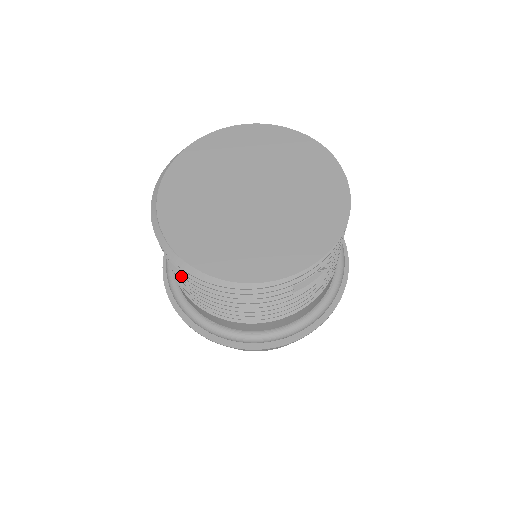
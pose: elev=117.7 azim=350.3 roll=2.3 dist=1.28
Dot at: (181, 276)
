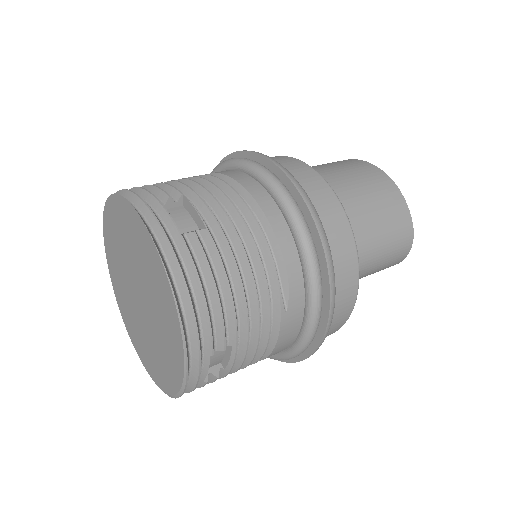
Dot at: occluded
